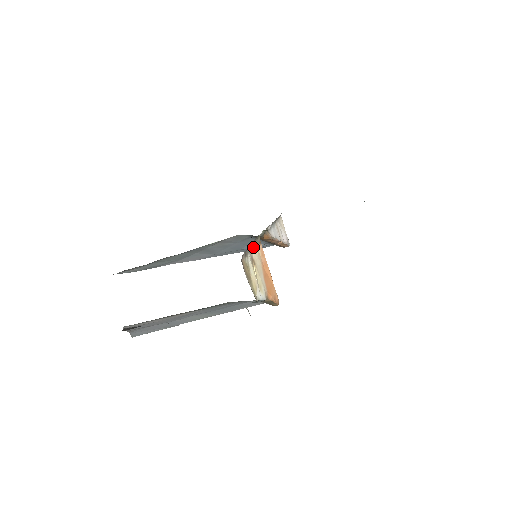
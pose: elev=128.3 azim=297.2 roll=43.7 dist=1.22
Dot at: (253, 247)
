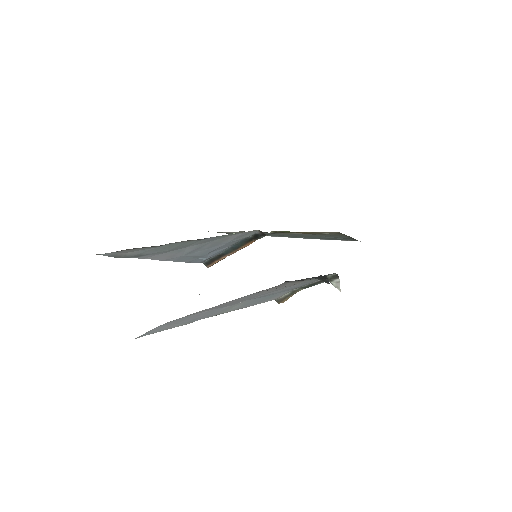
Dot at: occluded
